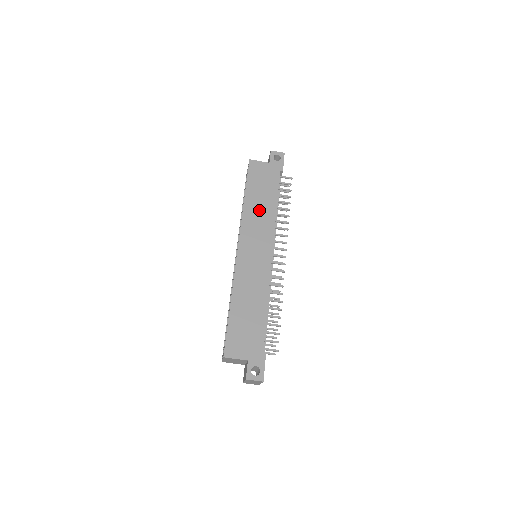
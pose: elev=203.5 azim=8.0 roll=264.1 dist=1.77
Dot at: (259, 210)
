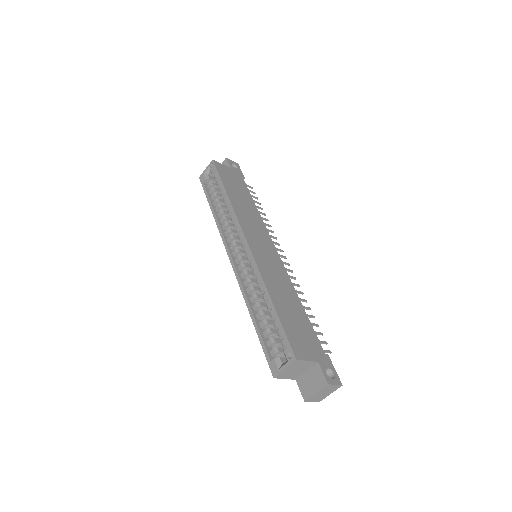
Dot at: (245, 208)
